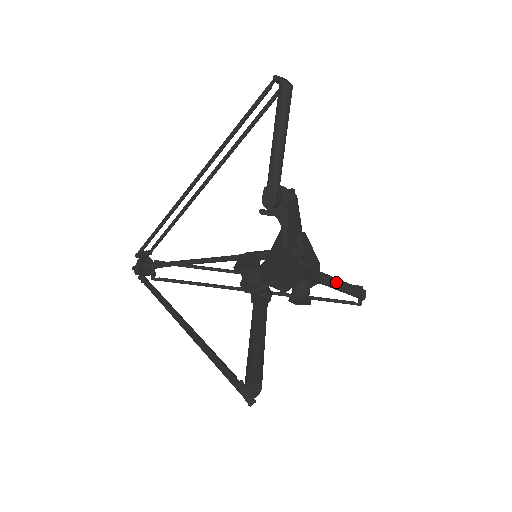
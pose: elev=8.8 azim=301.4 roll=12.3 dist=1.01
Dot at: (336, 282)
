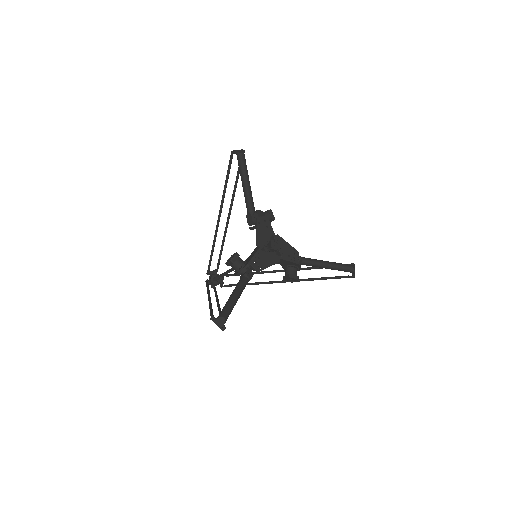
Dot at: (322, 263)
